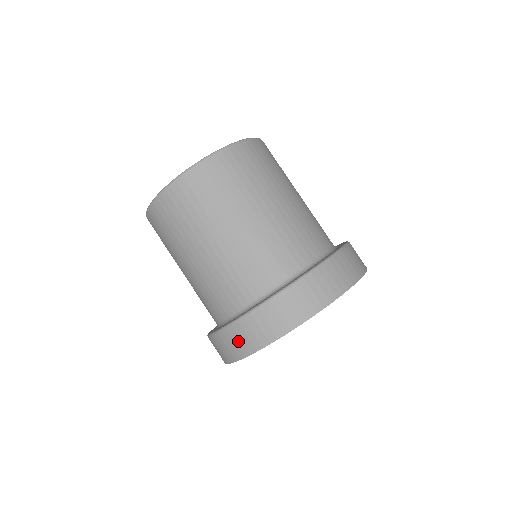
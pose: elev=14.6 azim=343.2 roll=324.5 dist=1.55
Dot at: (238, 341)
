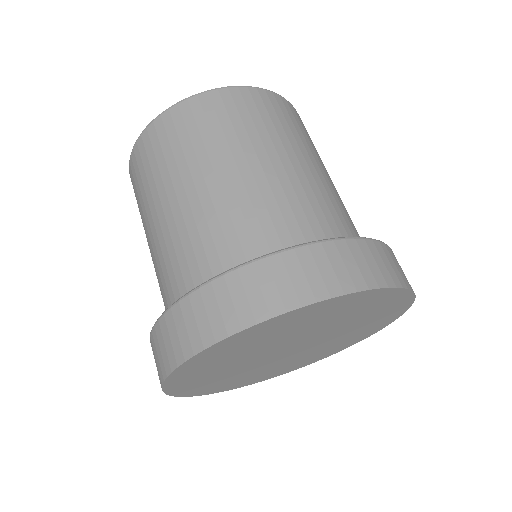
Dot at: (201, 318)
